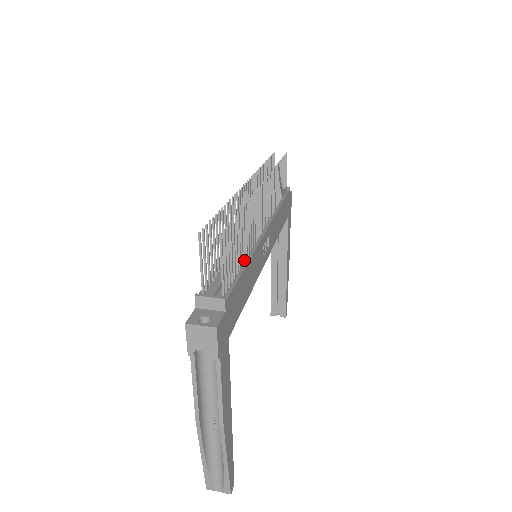
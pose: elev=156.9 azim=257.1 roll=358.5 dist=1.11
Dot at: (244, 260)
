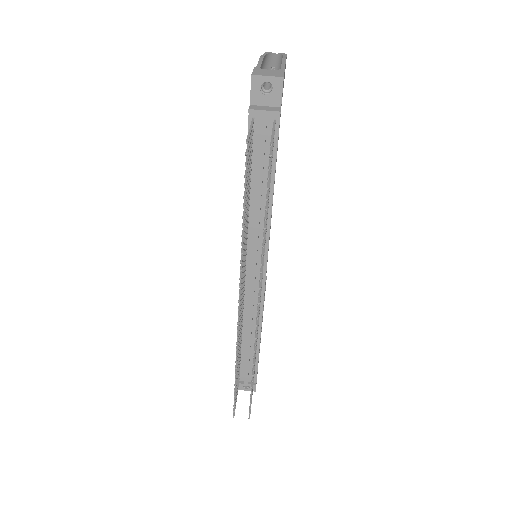
Dot at: occluded
